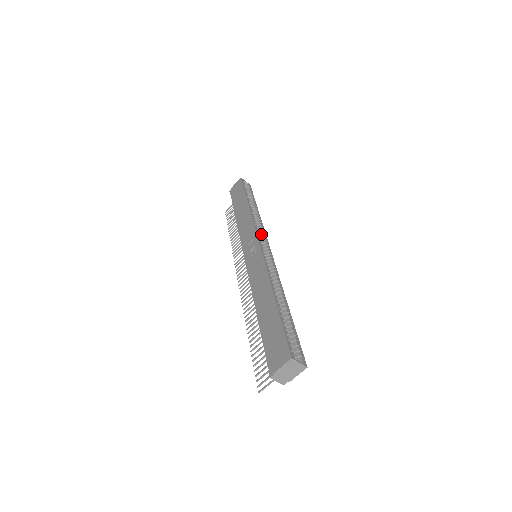
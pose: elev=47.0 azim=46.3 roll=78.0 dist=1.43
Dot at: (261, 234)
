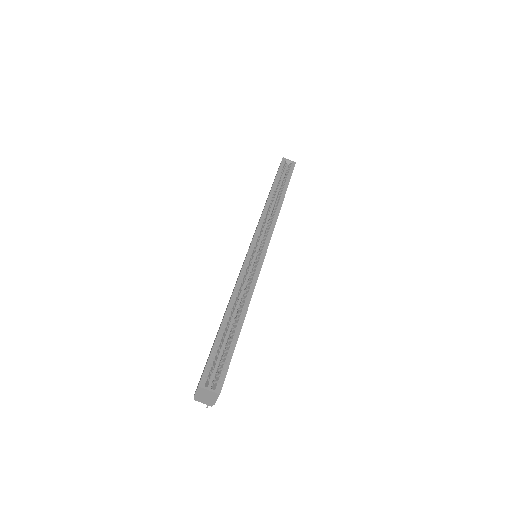
Dot at: (266, 230)
